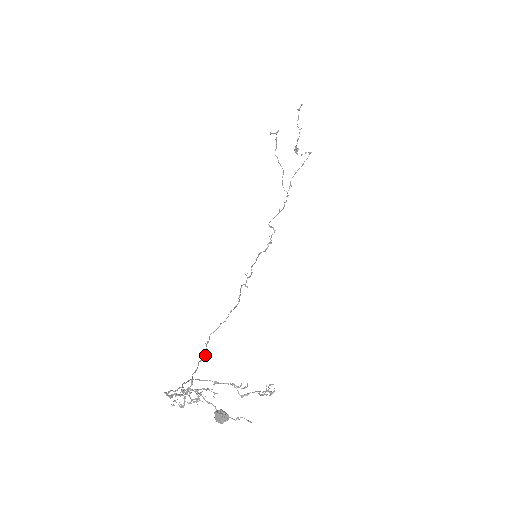
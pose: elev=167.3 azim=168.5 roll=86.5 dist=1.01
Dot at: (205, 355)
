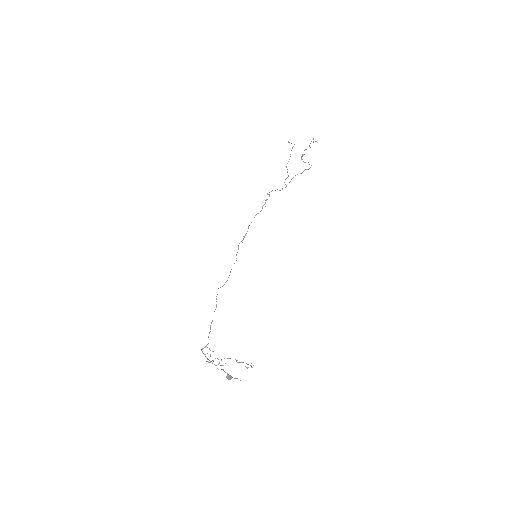
Dot at: occluded
